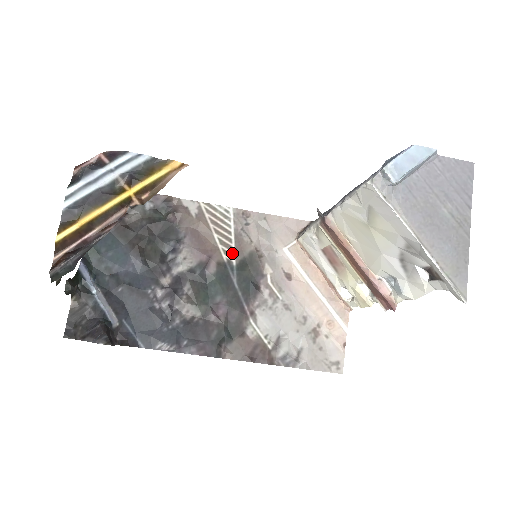
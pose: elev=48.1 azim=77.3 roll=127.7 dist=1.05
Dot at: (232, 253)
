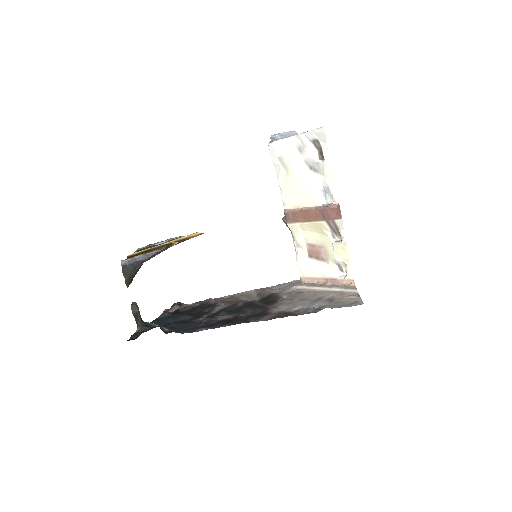
Dot at: (255, 299)
